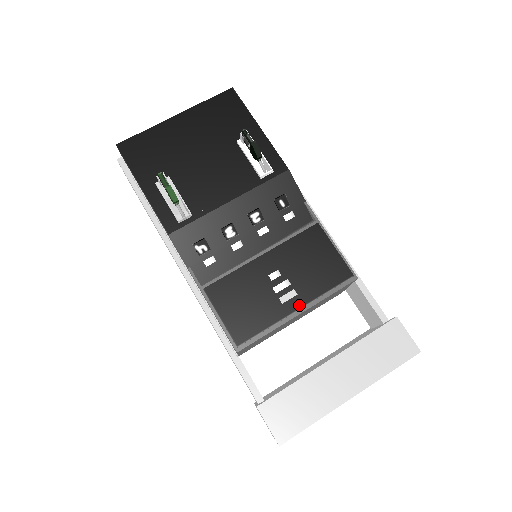
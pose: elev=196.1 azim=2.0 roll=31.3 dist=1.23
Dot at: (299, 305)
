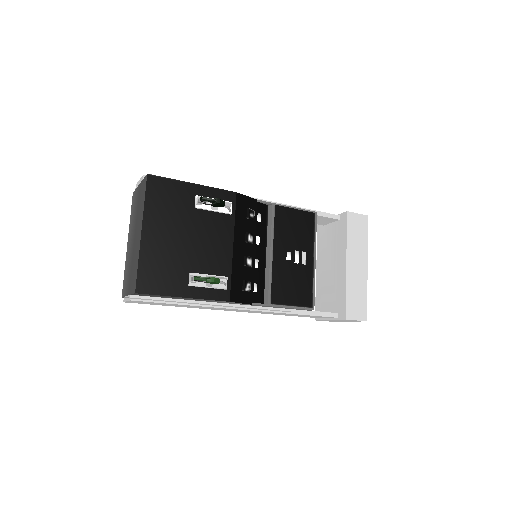
Dot at: (312, 256)
